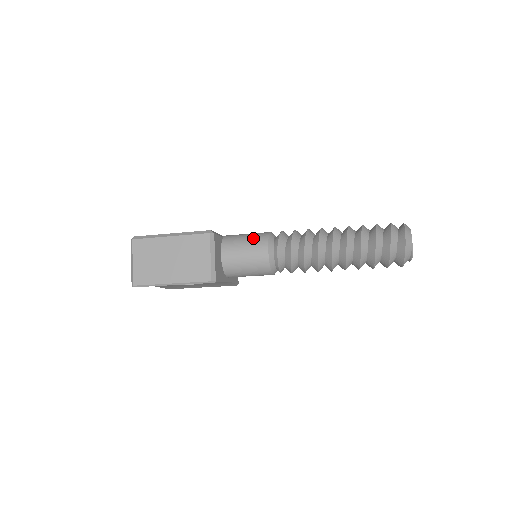
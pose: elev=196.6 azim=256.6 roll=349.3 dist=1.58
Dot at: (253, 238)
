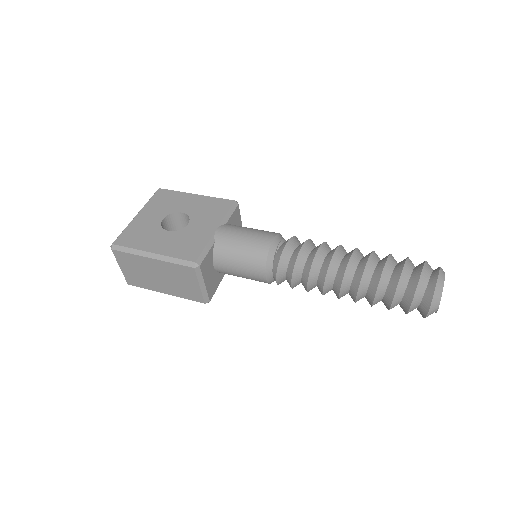
Dot at: (248, 257)
